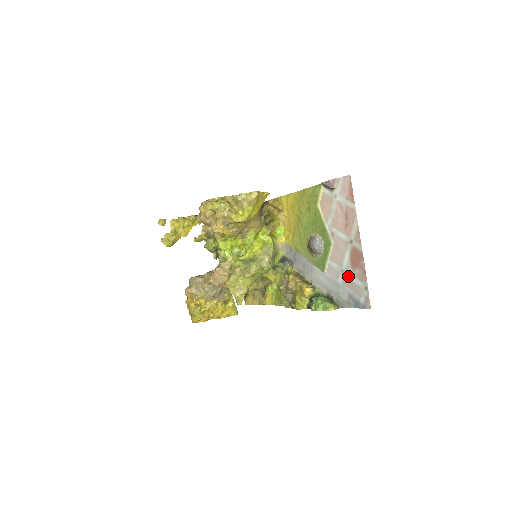
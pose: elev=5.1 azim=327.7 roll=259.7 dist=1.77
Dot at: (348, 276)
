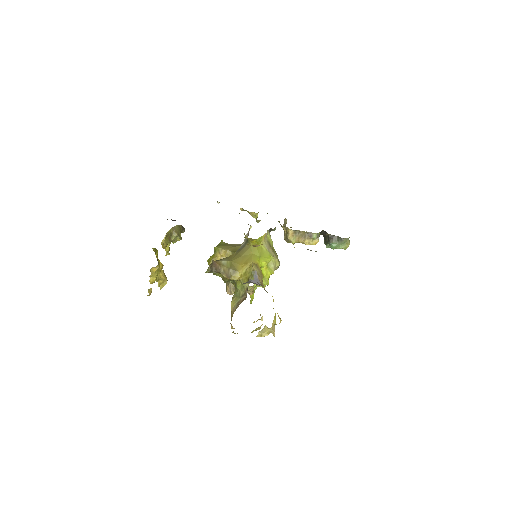
Dot at: occluded
